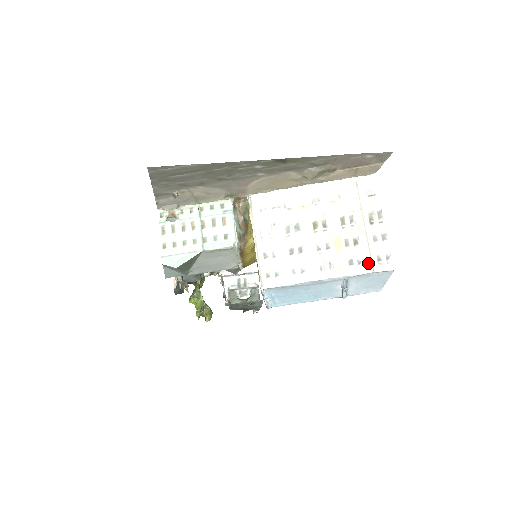
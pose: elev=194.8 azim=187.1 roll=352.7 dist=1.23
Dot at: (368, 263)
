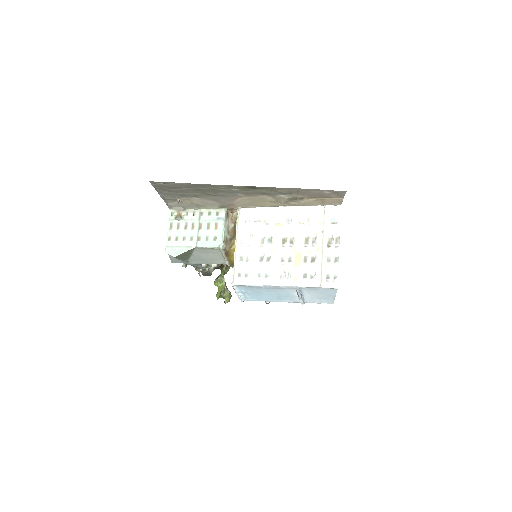
Dot at: (318, 279)
